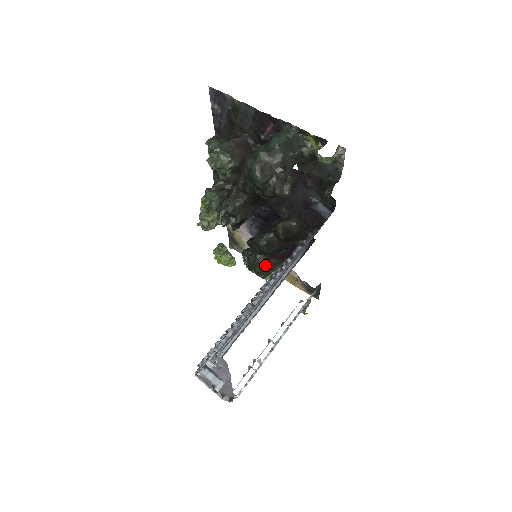
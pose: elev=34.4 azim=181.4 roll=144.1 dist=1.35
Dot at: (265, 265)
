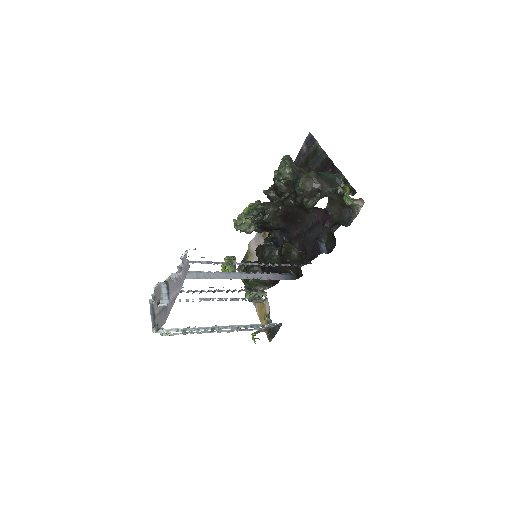
Dot at: occluded
